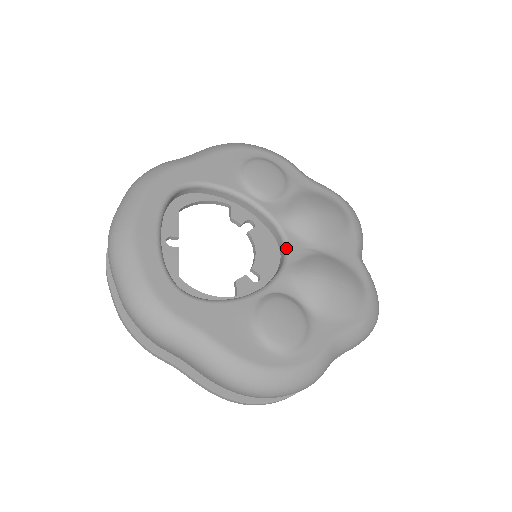
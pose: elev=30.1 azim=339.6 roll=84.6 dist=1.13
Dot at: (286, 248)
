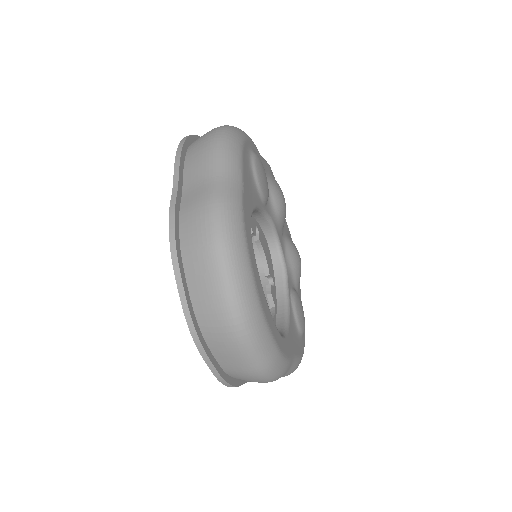
Dot at: (279, 245)
